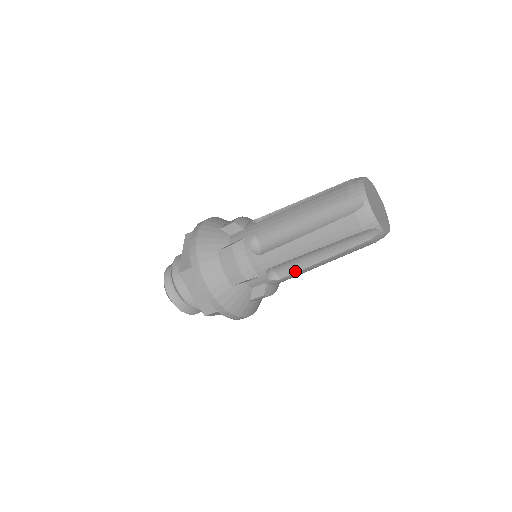
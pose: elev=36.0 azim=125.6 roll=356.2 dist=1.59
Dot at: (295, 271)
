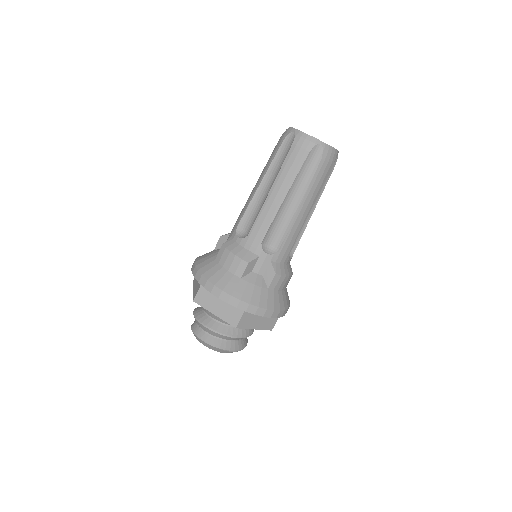
Dot at: (286, 233)
